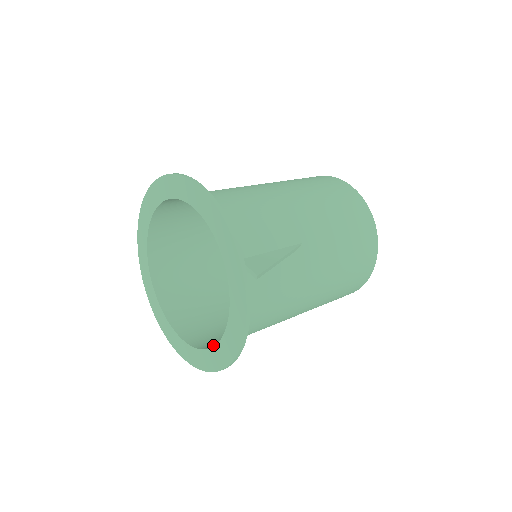
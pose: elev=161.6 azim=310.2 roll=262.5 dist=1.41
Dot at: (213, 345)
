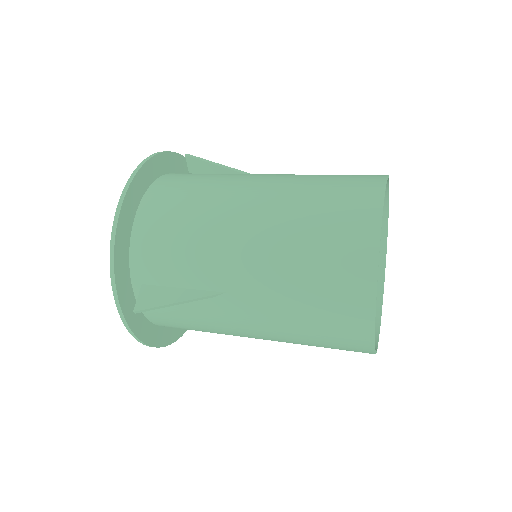
Dot at: occluded
